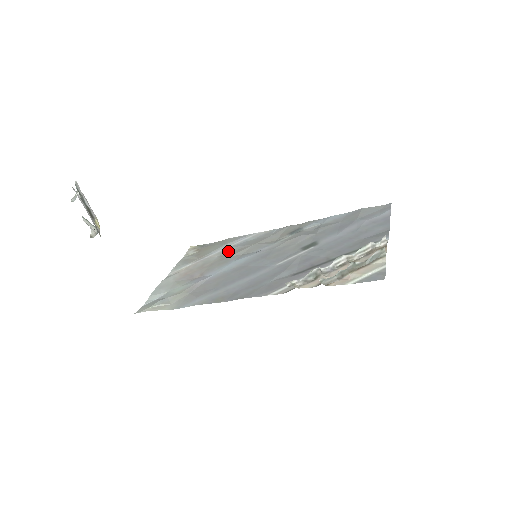
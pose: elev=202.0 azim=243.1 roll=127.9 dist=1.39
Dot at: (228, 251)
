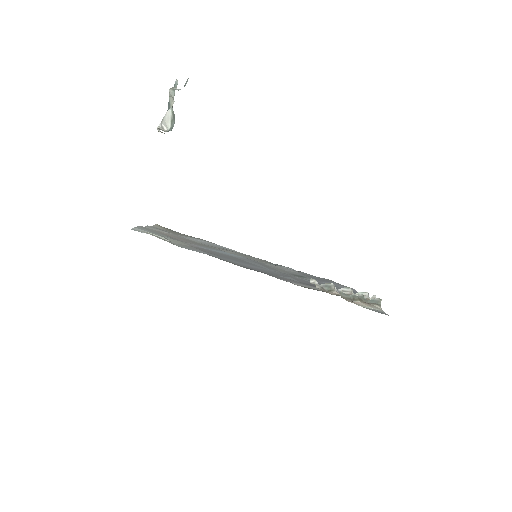
Dot at: (209, 244)
